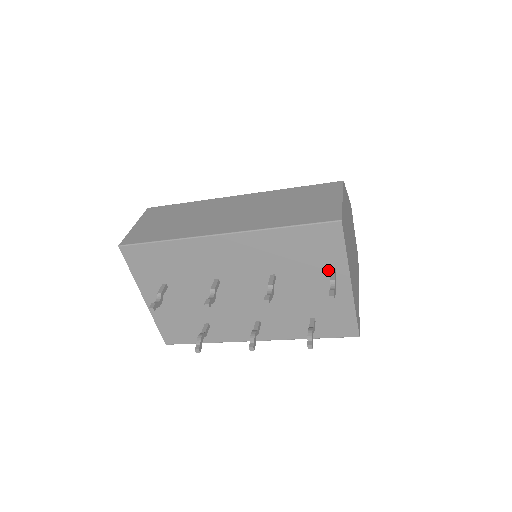
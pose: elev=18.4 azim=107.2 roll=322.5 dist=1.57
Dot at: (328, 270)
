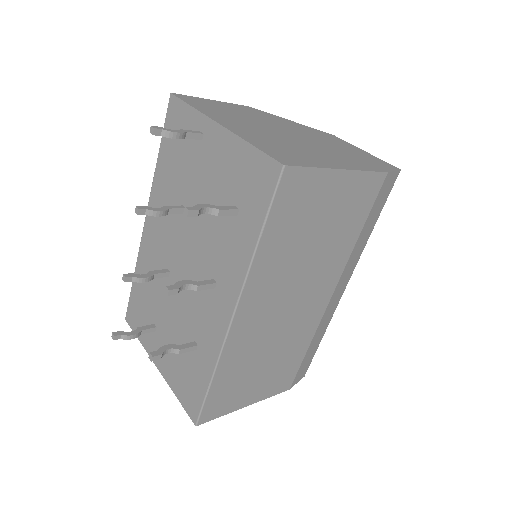
Dot at: (198, 141)
